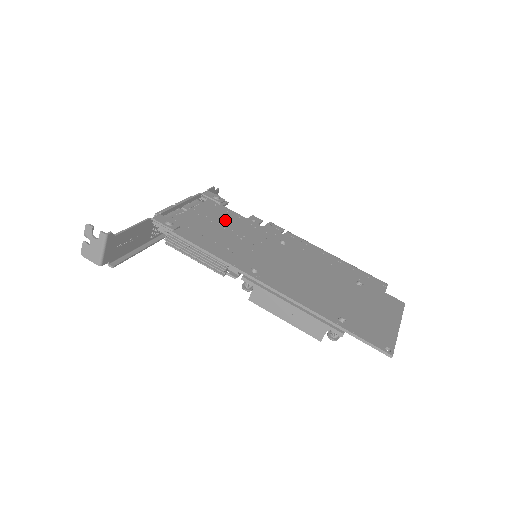
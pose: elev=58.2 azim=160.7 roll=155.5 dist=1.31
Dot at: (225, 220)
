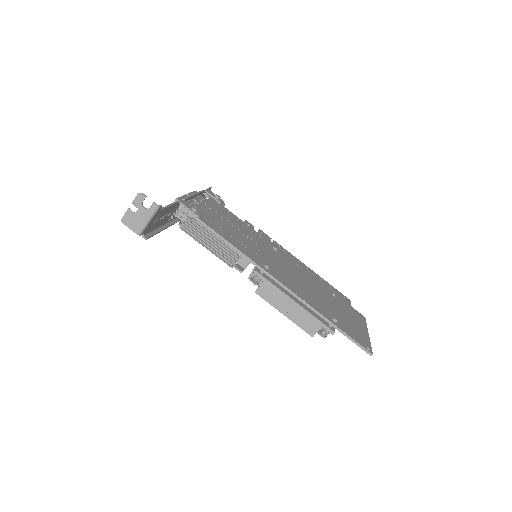
Dot at: (230, 219)
